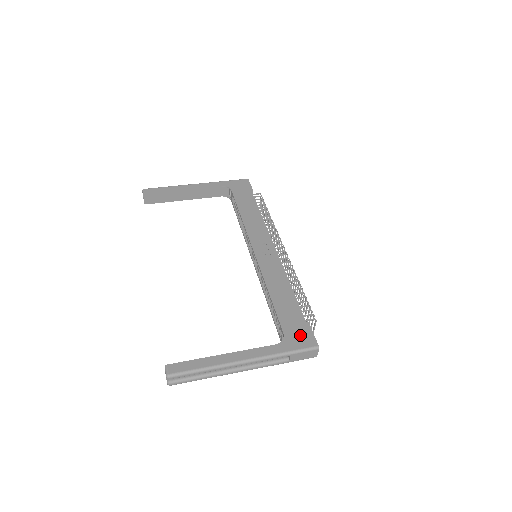
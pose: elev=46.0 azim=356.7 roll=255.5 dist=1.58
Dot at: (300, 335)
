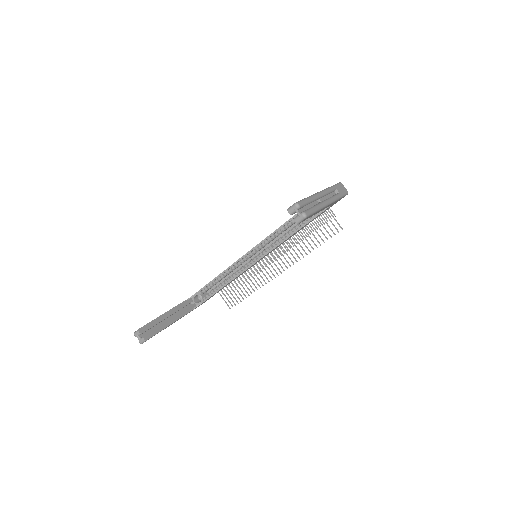
Dot at: occluded
